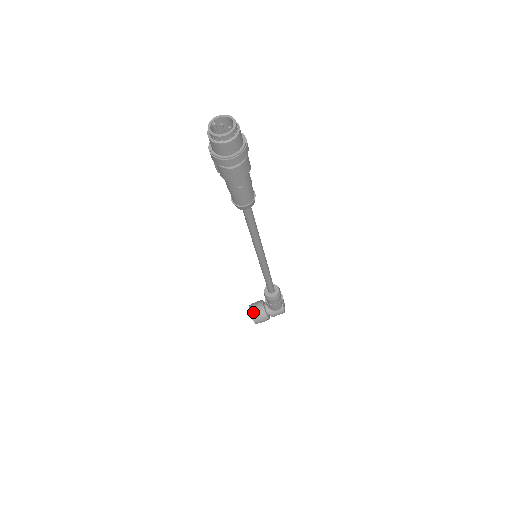
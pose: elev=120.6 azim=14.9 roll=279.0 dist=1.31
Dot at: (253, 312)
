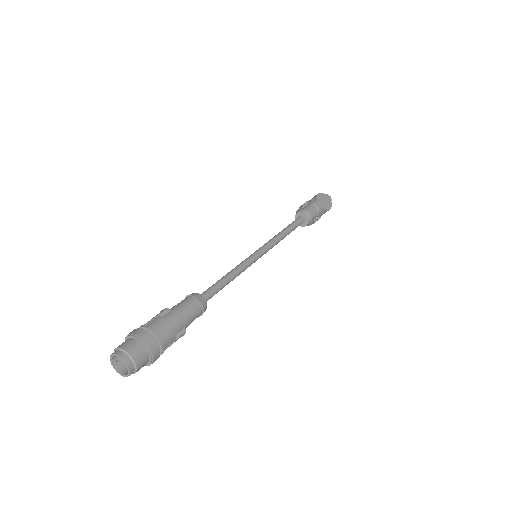
Dot at: occluded
